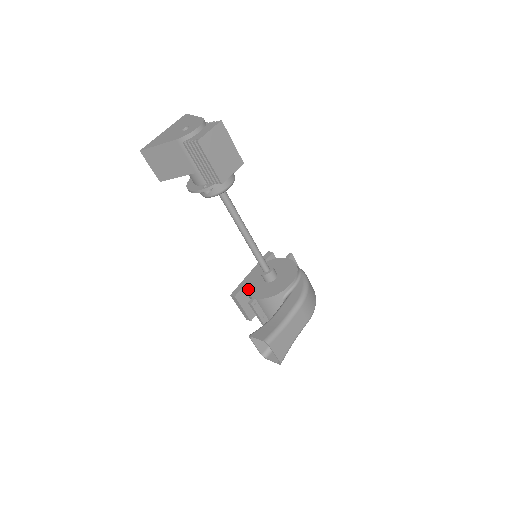
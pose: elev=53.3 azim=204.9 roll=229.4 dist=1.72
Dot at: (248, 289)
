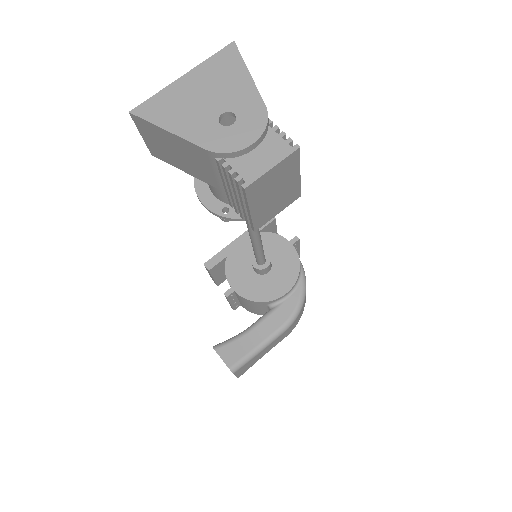
Dot at: (229, 269)
